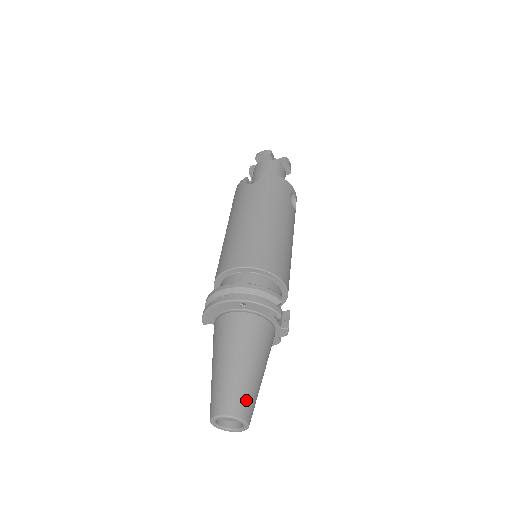
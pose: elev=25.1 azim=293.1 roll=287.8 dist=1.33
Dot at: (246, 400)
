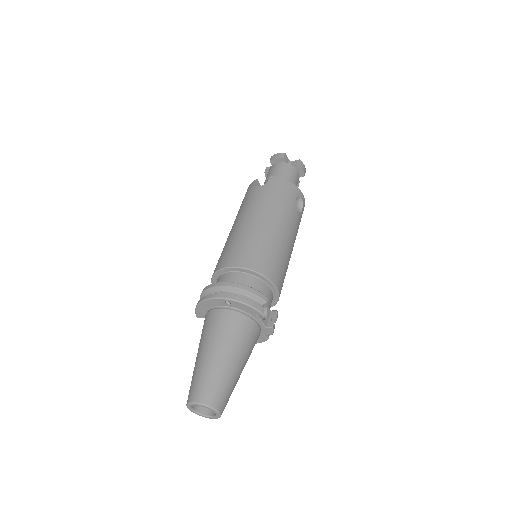
Dot at: (219, 391)
